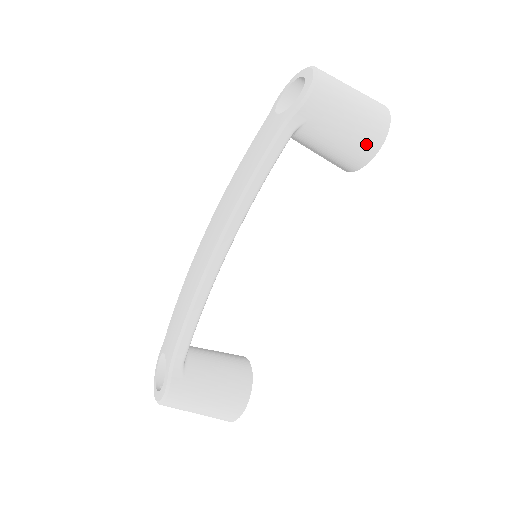
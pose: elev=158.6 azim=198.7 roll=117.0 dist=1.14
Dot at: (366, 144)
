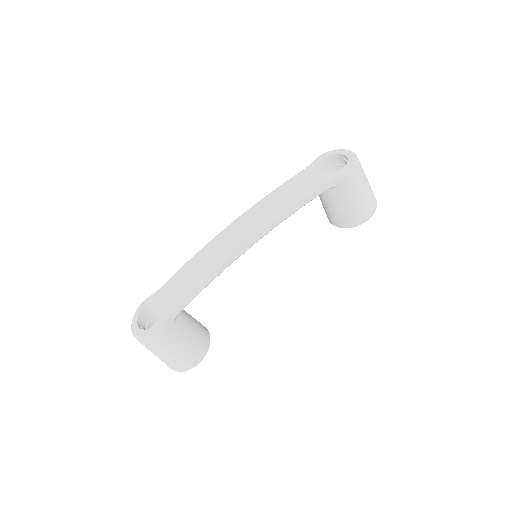
Dot at: (360, 216)
